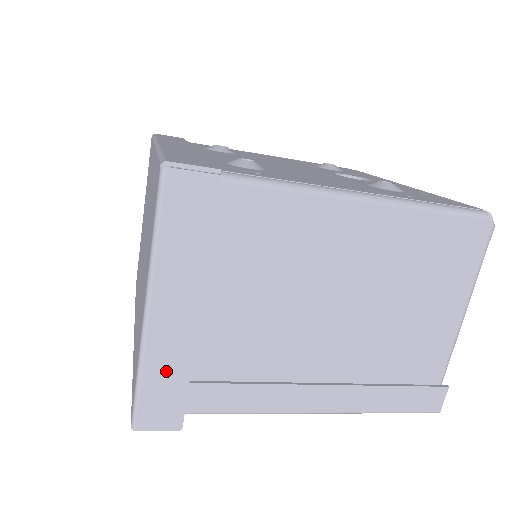
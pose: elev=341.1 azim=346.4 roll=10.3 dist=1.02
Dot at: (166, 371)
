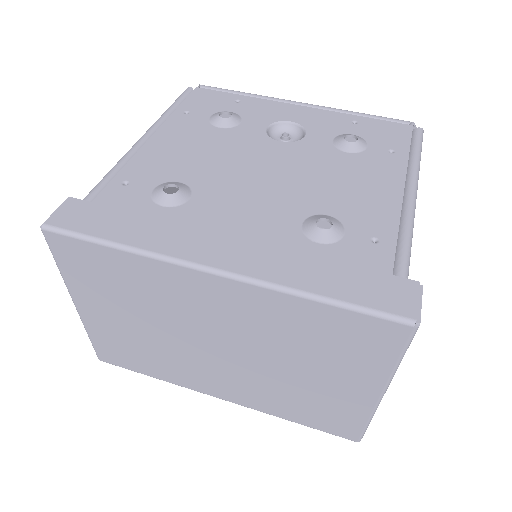
Dot at: occluded
